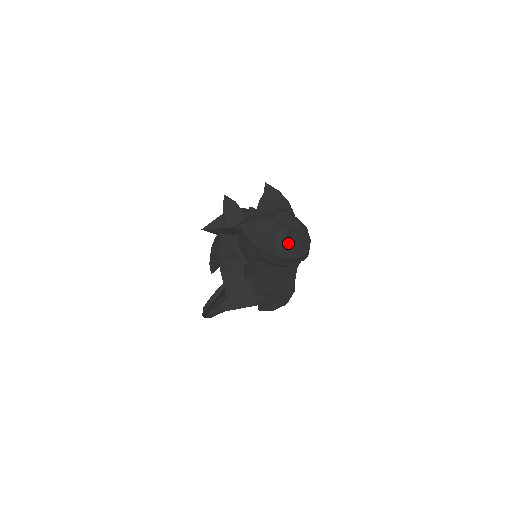
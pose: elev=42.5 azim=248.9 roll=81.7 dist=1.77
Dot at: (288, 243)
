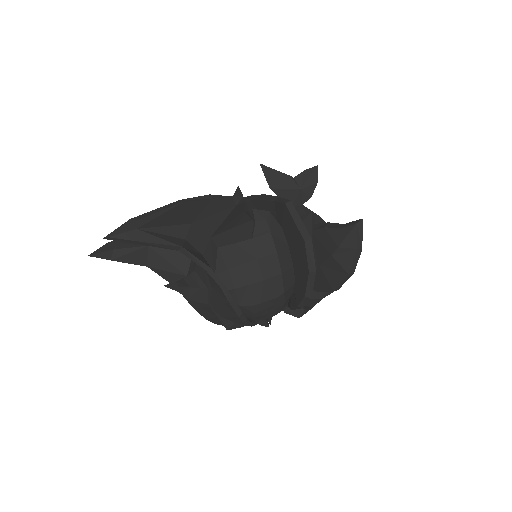
Dot at: occluded
